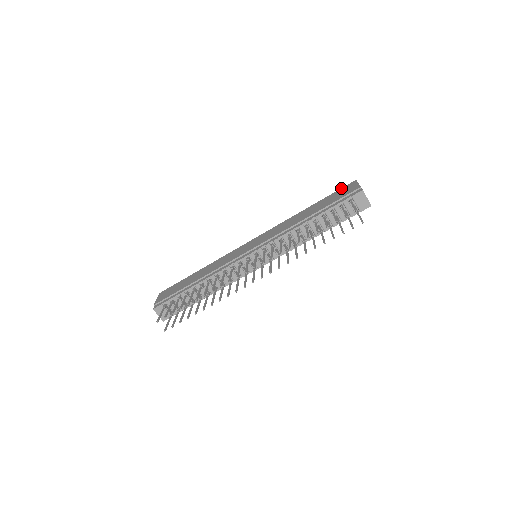
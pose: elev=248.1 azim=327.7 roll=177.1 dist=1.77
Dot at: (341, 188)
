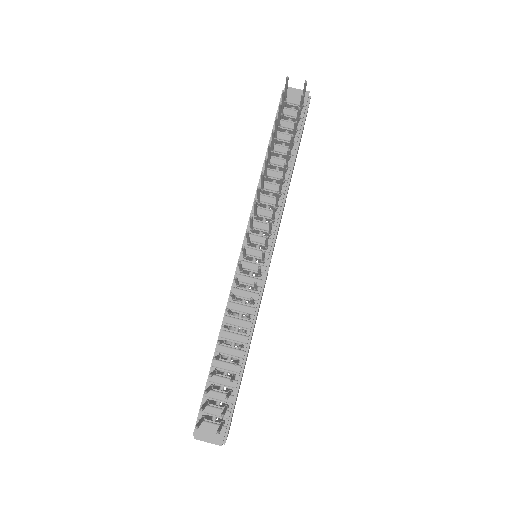
Dot at: occluded
